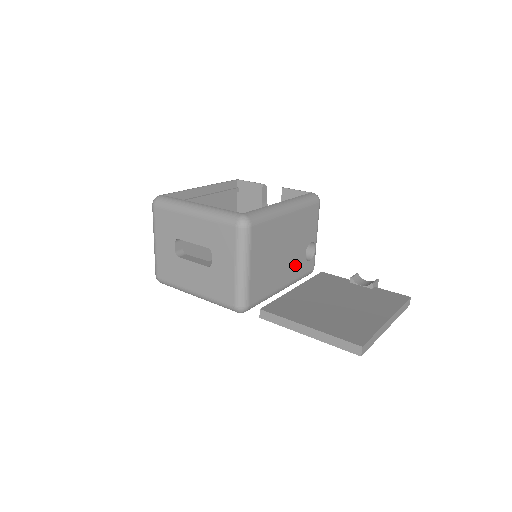
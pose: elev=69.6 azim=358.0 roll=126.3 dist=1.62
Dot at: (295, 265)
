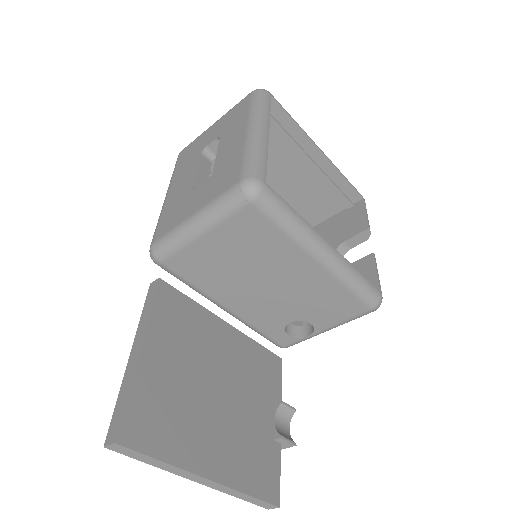
Dot at: (265, 313)
